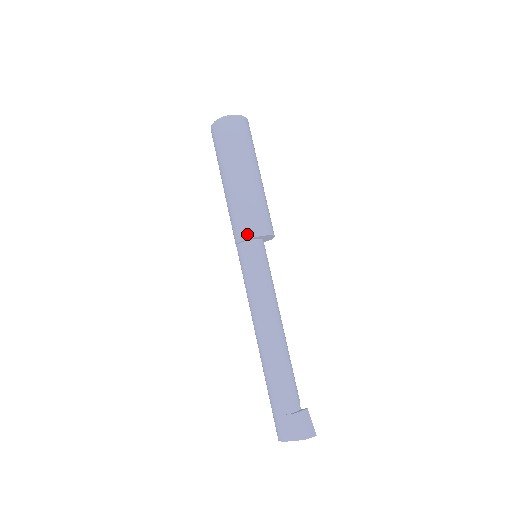
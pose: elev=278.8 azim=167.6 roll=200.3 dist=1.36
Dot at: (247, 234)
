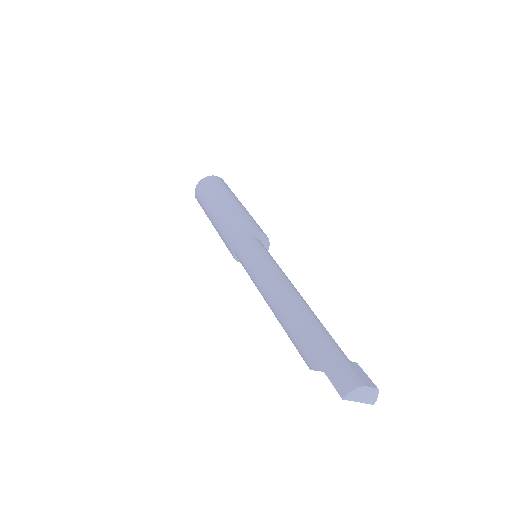
Dot at: (261, 230)
